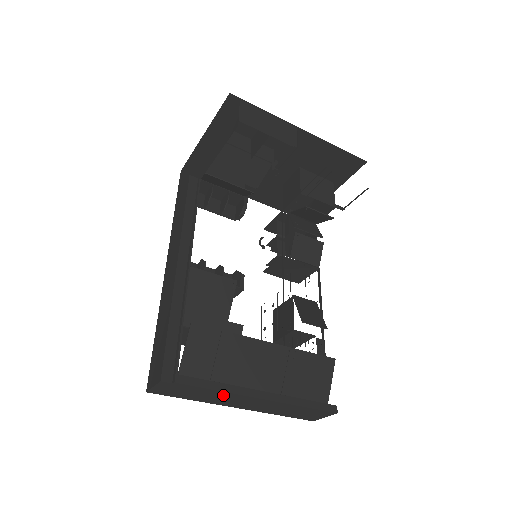
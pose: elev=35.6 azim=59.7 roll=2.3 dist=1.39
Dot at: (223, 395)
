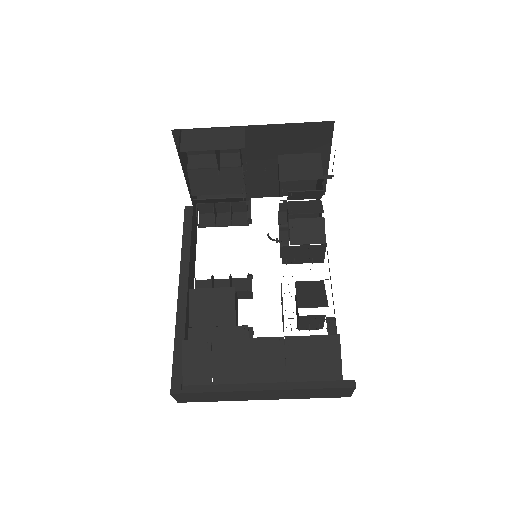
Dot at: (232, 394)
